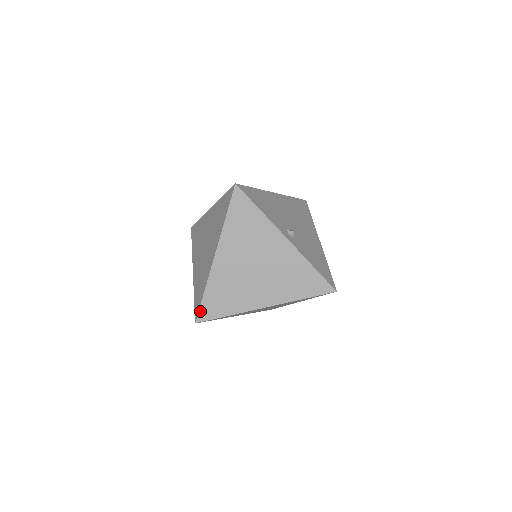
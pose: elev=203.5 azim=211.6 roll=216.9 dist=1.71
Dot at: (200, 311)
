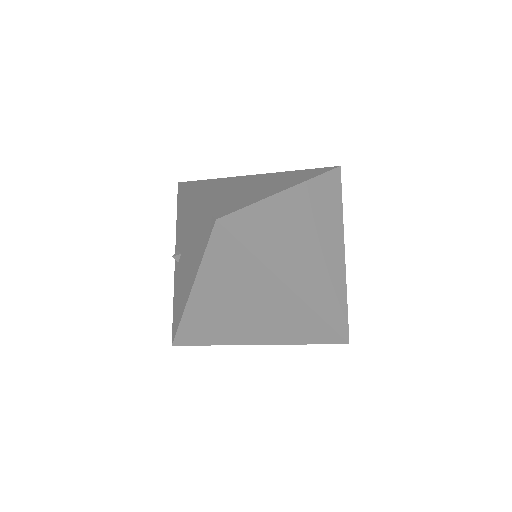
Dot at: (232, 215)
